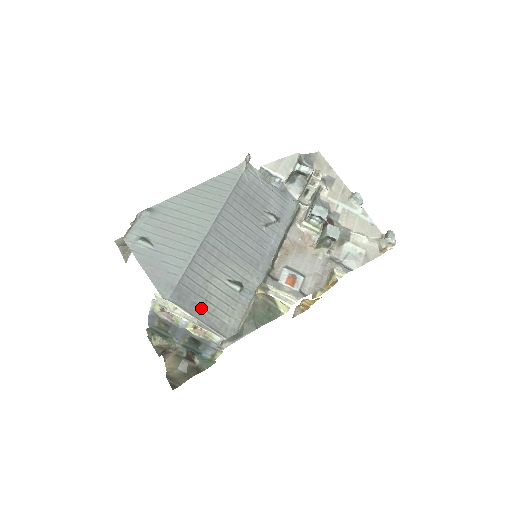
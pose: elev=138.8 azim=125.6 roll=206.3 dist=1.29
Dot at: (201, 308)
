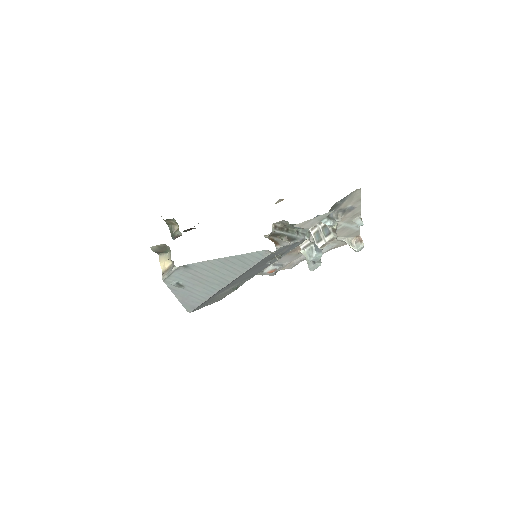
Dot at: occluded
